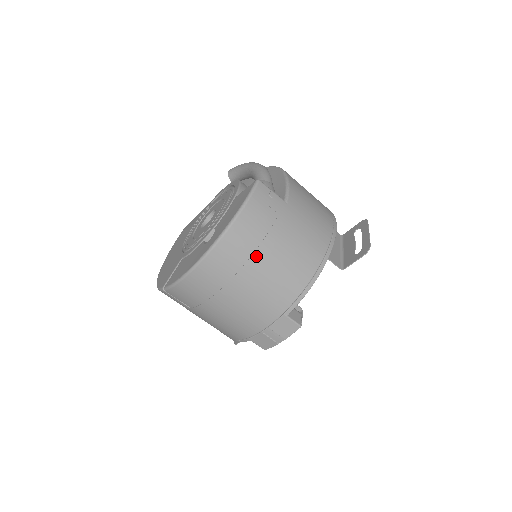
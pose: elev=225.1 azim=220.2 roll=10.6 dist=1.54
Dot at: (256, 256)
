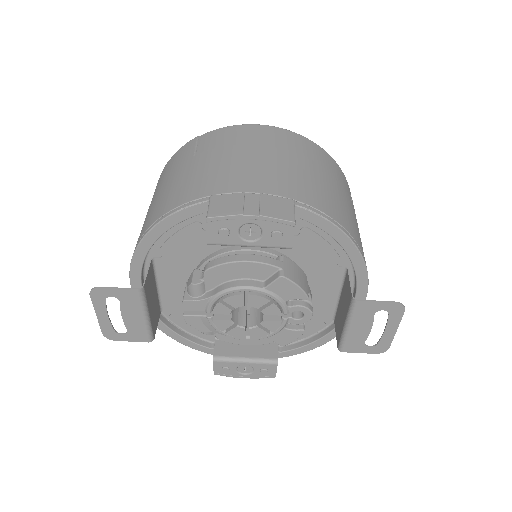
Dot at: (322, 169)
